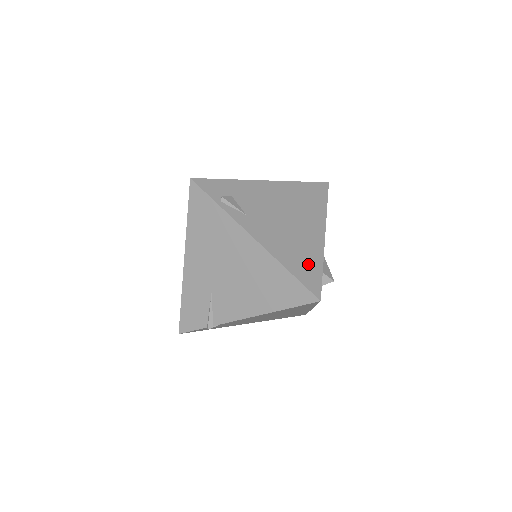
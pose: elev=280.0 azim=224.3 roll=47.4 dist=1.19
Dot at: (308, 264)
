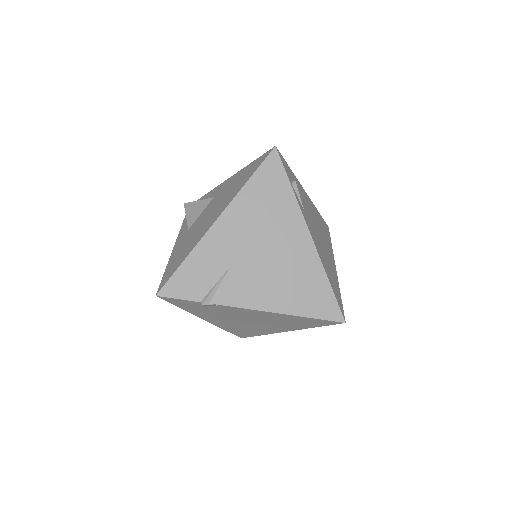
Dot at: (335, 285)
